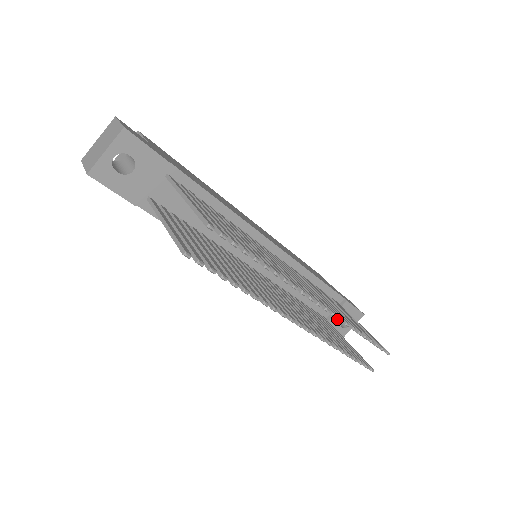
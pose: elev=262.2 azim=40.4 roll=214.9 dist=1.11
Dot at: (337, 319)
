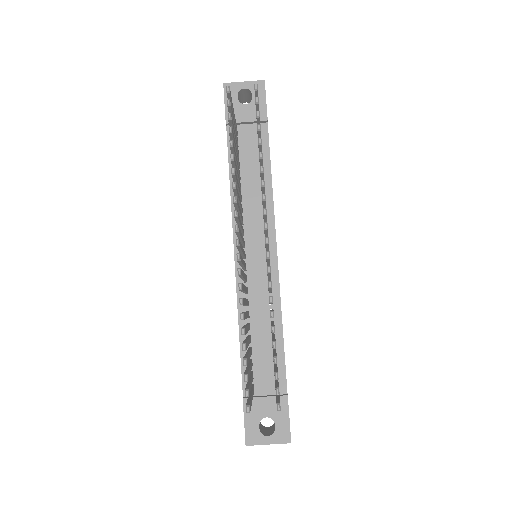
Dot at: (263, 408)
